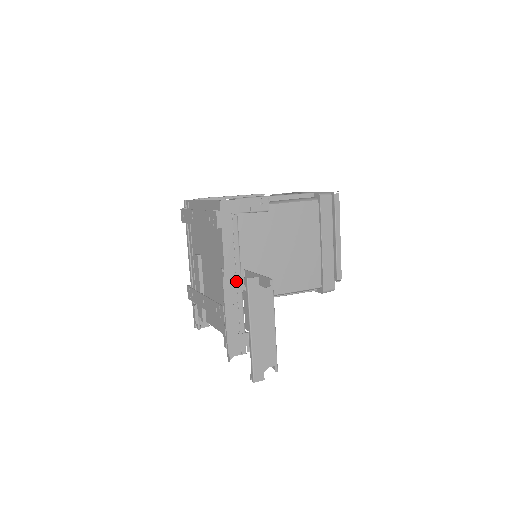
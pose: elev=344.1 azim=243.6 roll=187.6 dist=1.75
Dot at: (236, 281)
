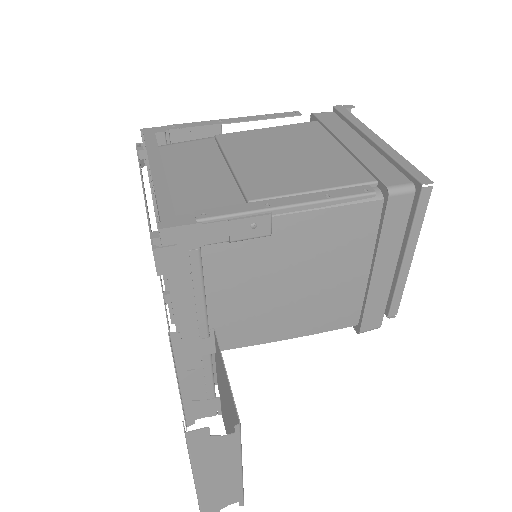
Dot at: (198, 344)
